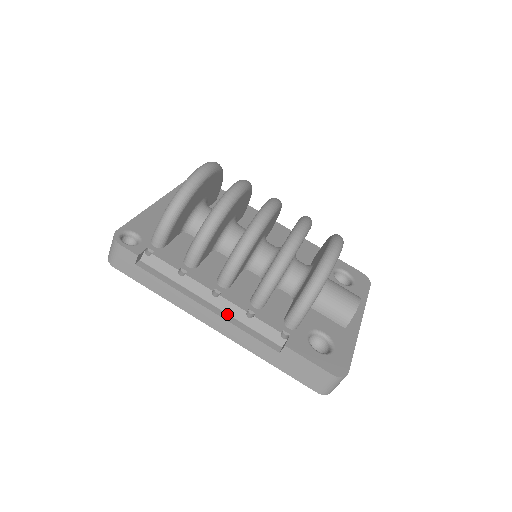
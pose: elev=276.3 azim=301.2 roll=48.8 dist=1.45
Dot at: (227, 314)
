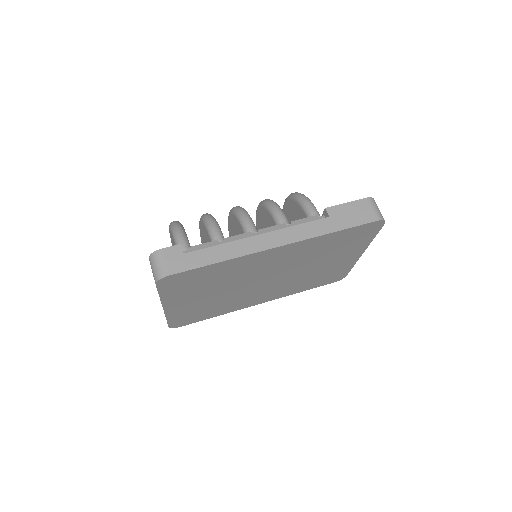
Dot at: occluded
